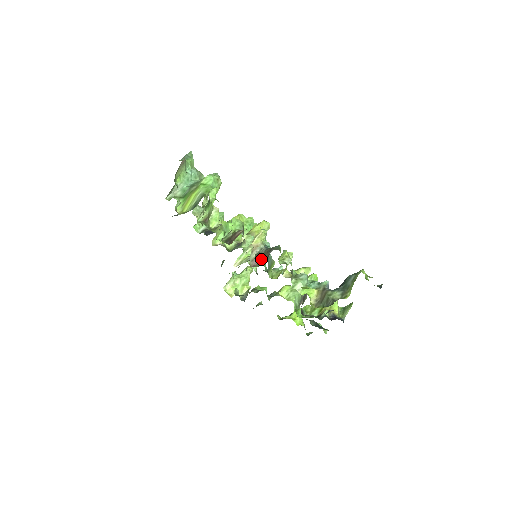
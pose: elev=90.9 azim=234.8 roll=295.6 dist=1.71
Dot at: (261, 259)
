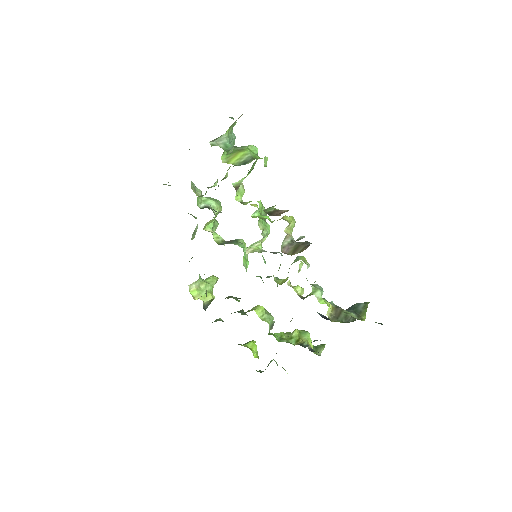
Dot at: (294, 249)
